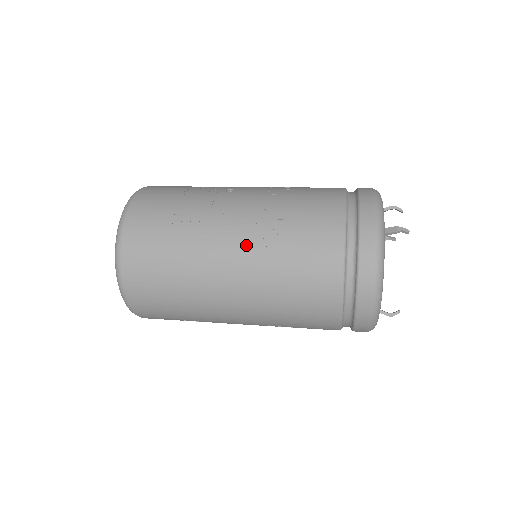
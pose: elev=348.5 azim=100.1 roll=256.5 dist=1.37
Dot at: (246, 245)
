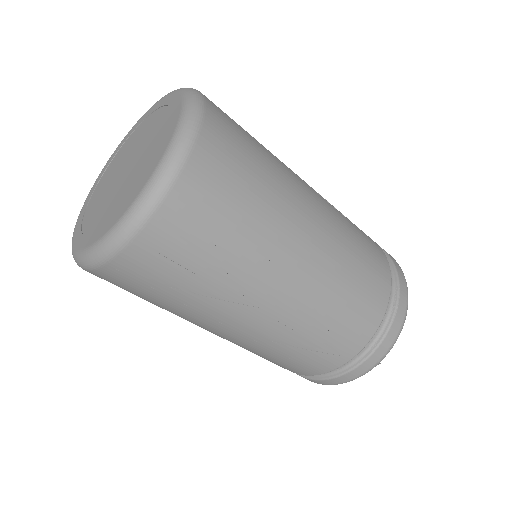
Dot at: (318, 193)
